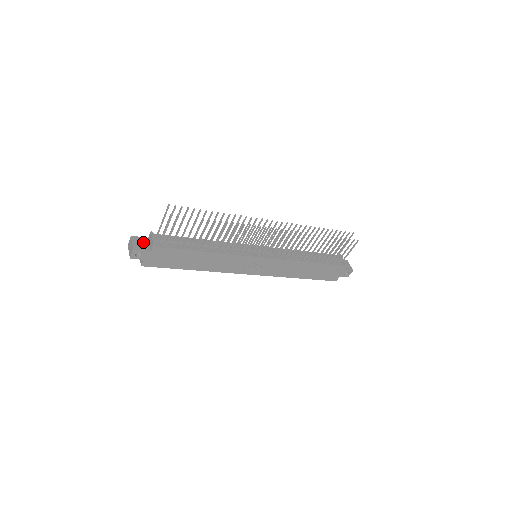
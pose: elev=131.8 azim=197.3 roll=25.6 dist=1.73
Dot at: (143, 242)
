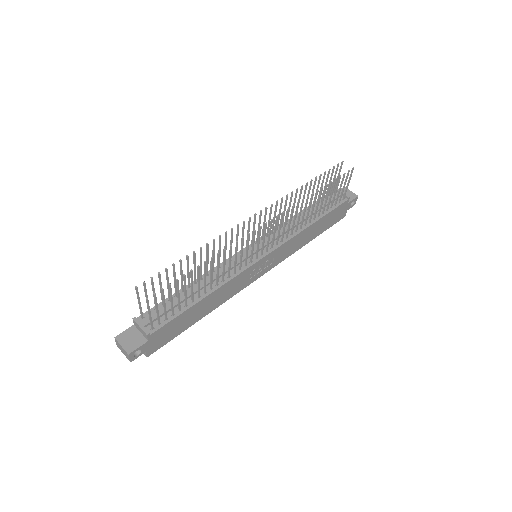
Dot at: (132, 335)
